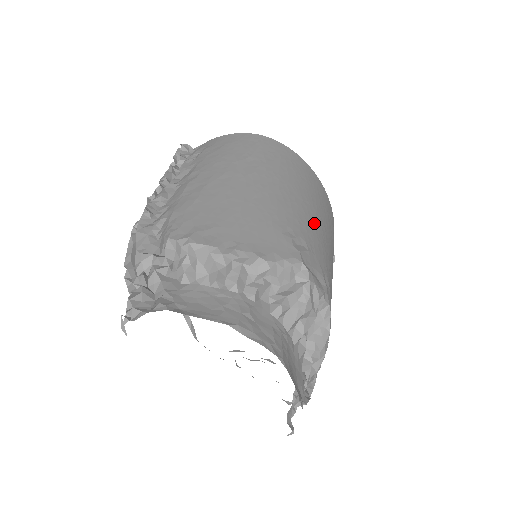
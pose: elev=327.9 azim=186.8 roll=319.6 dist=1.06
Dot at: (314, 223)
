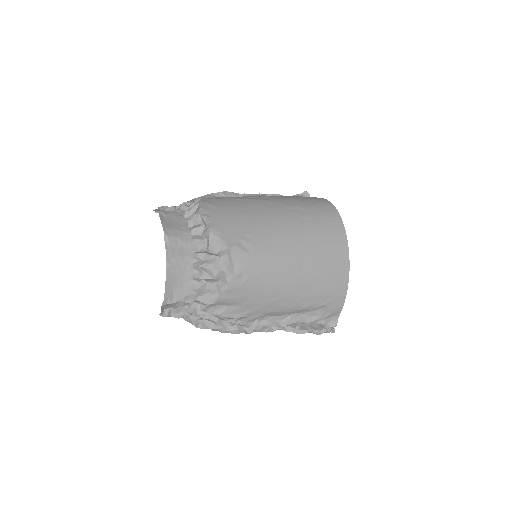
Dot at: (283, 256)
